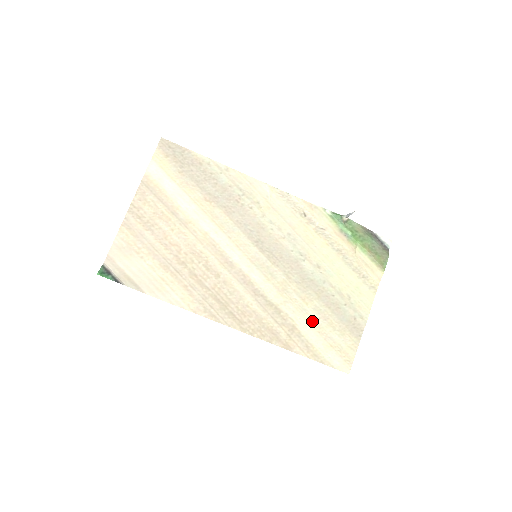
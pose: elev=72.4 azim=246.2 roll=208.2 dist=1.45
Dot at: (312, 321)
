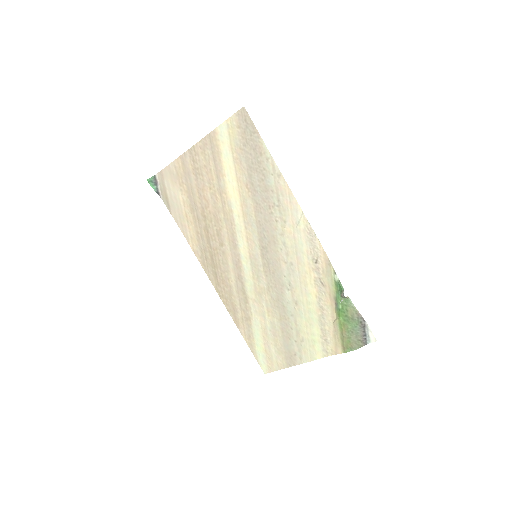
Dot at: (264, 327)
